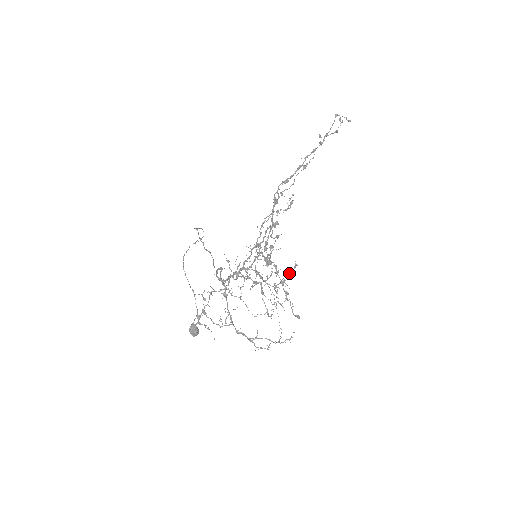
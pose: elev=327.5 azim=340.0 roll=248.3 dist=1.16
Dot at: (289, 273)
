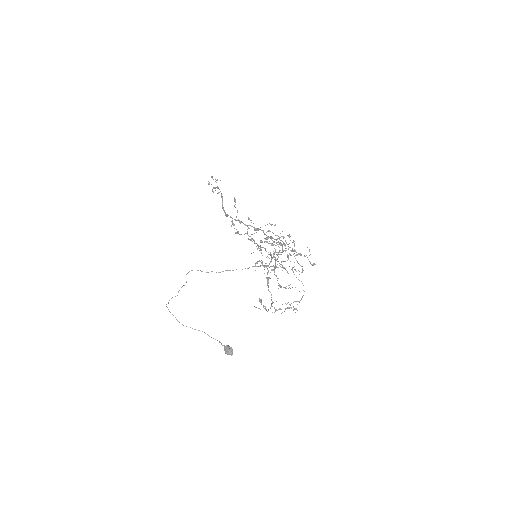
Dot at: occluded
